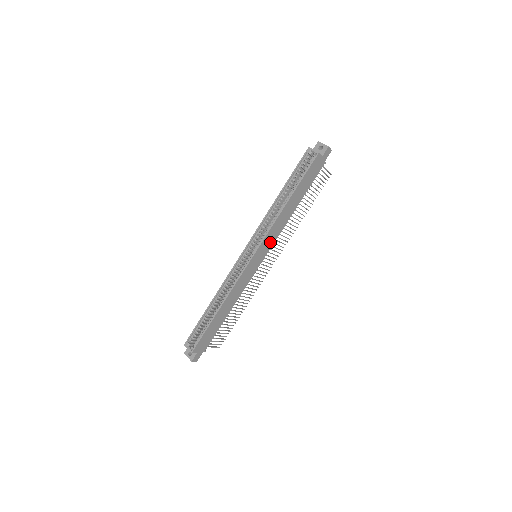
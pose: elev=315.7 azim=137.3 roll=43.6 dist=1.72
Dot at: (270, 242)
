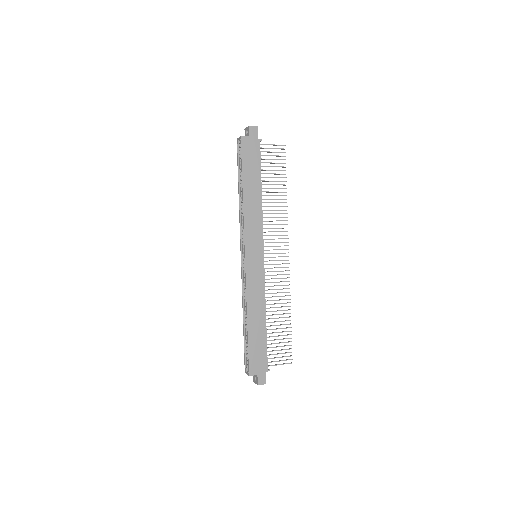
Dot at: (257, 236)
